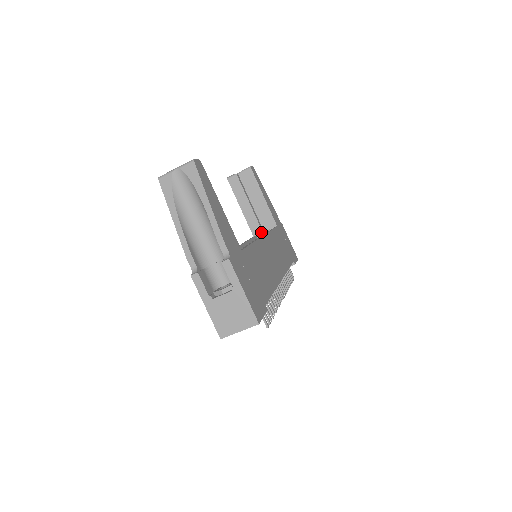
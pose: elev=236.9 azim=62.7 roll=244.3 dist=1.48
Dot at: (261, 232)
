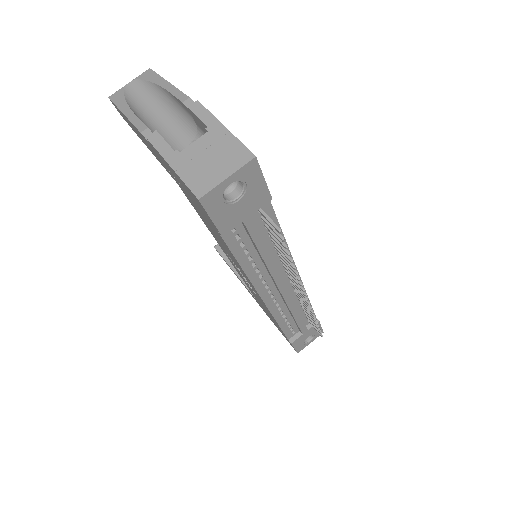
Dot at: occluded
